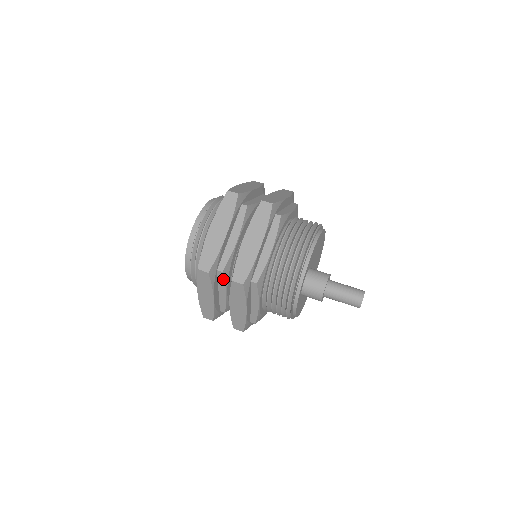
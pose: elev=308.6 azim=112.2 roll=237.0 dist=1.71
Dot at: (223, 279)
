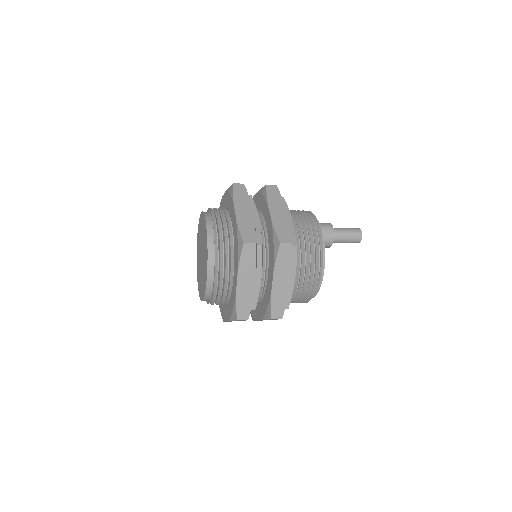
Dot at: (253, 203)
